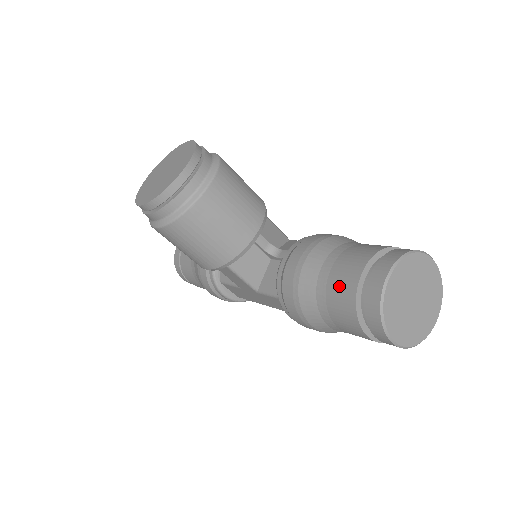
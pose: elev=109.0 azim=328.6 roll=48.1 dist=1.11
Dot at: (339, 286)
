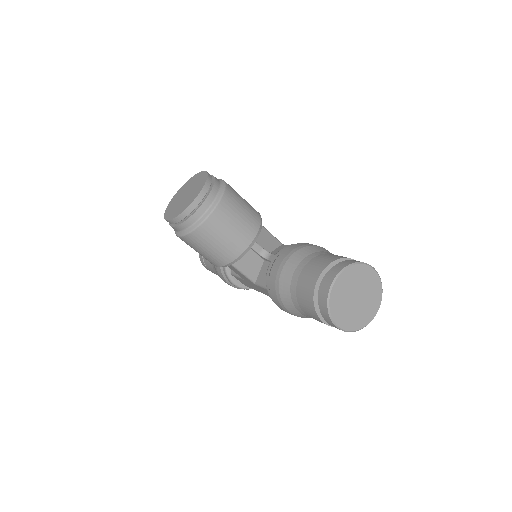
Dot at: (304, 285)
